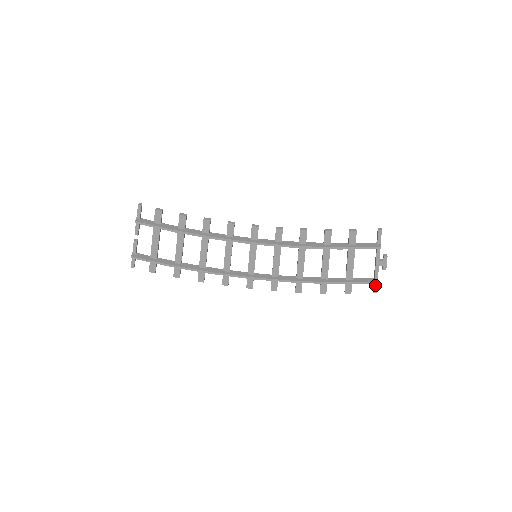
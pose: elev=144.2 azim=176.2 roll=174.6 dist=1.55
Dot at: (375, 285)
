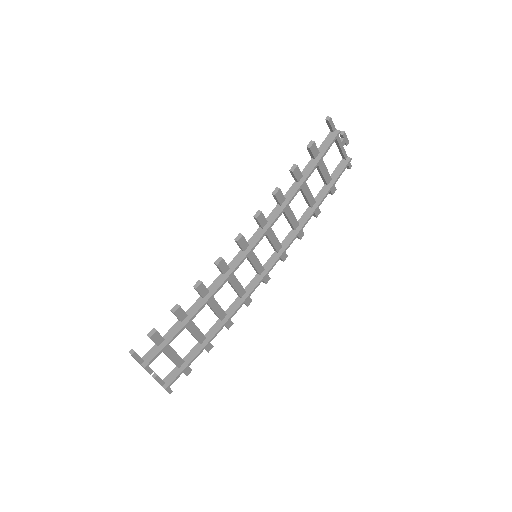
Dot at: occluded
